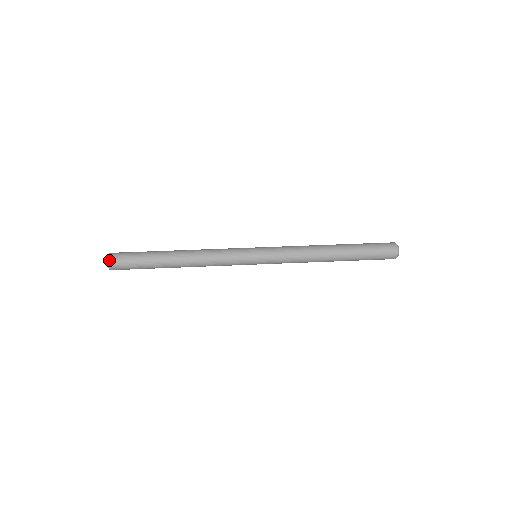
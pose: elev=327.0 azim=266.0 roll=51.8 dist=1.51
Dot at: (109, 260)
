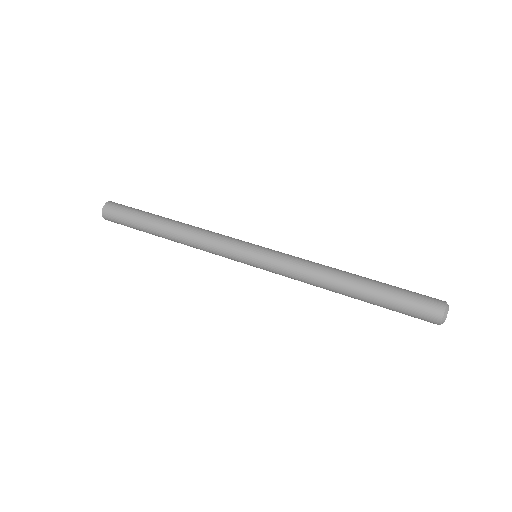
Dot at: (103, 212)
